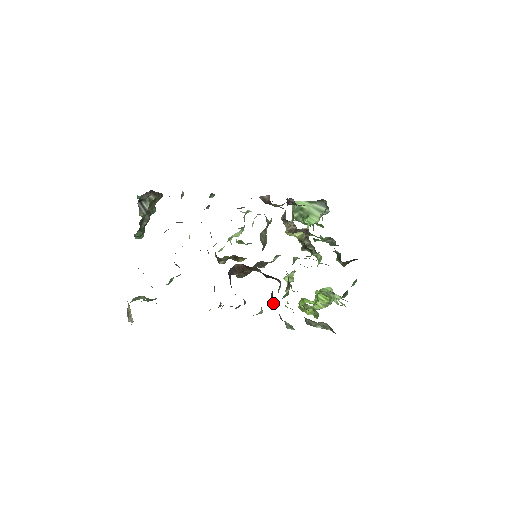
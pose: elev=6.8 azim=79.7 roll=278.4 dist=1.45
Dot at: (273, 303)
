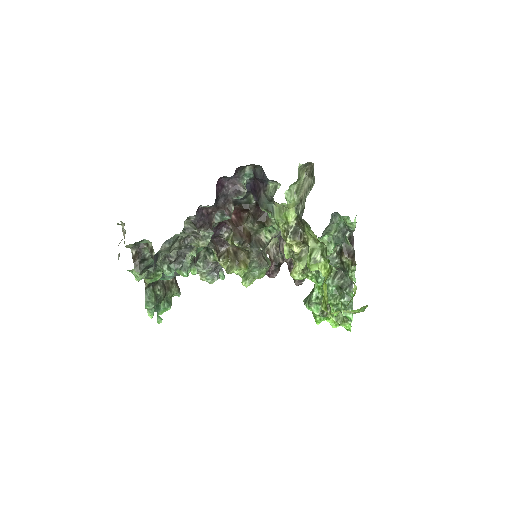
Dot at: (259, 199)
